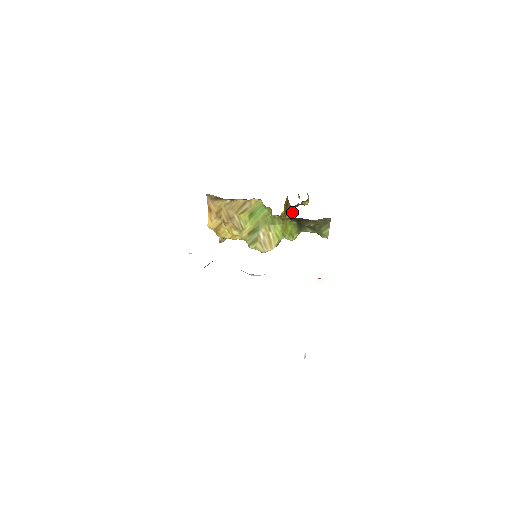
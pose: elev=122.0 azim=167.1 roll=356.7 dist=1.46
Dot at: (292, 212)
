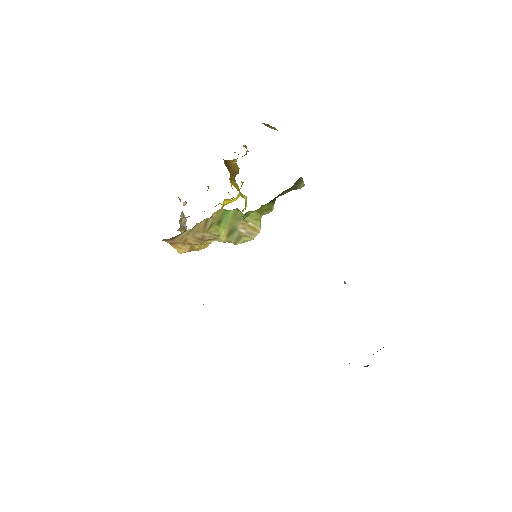
Dot at: (233, 162)
